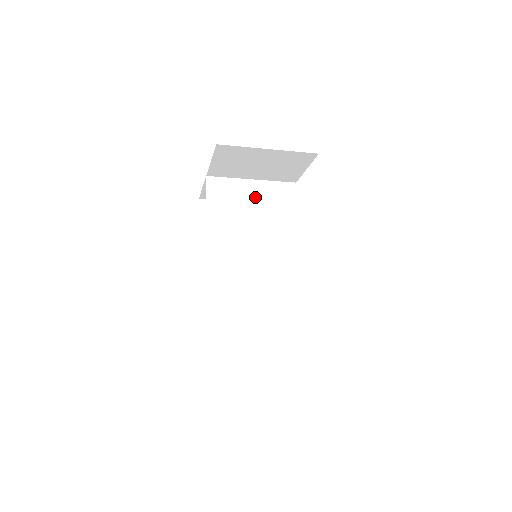
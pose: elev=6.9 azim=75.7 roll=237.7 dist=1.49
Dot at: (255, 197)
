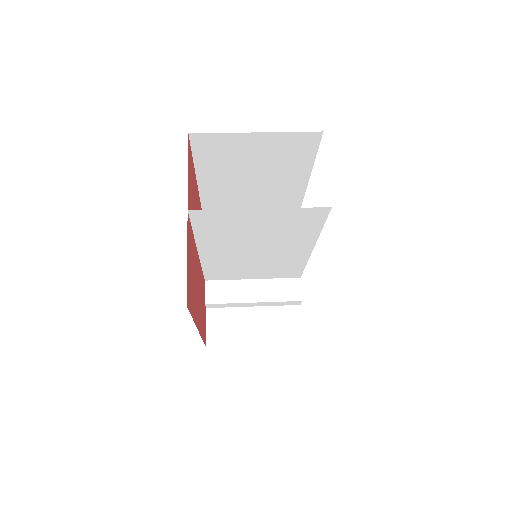
Dot at: (262, 221)
